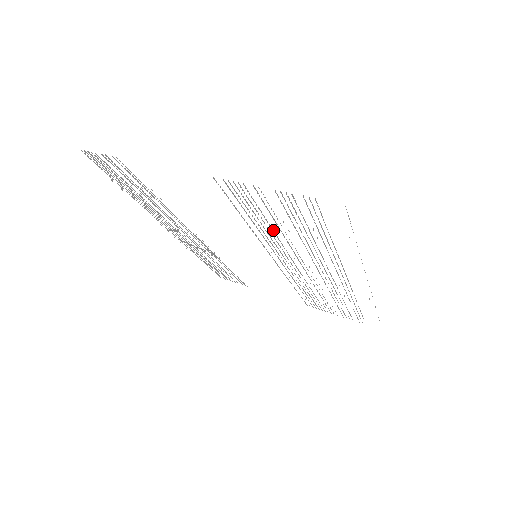
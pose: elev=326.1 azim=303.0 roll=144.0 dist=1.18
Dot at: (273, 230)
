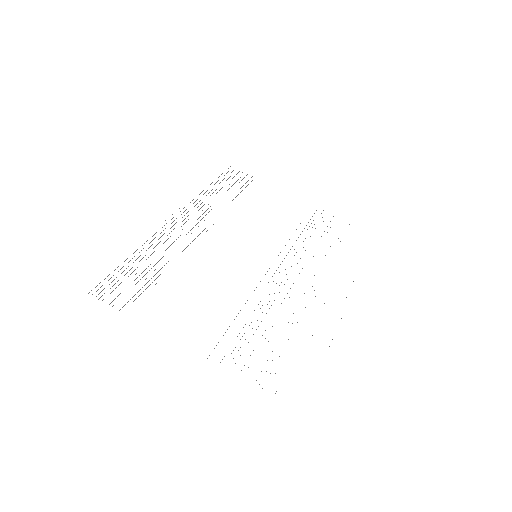
Dot at: occluded
